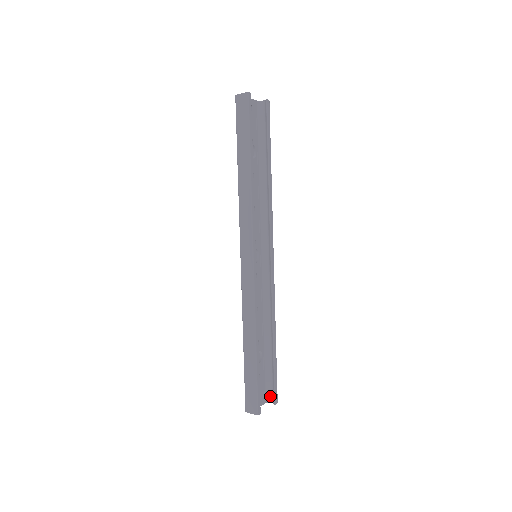
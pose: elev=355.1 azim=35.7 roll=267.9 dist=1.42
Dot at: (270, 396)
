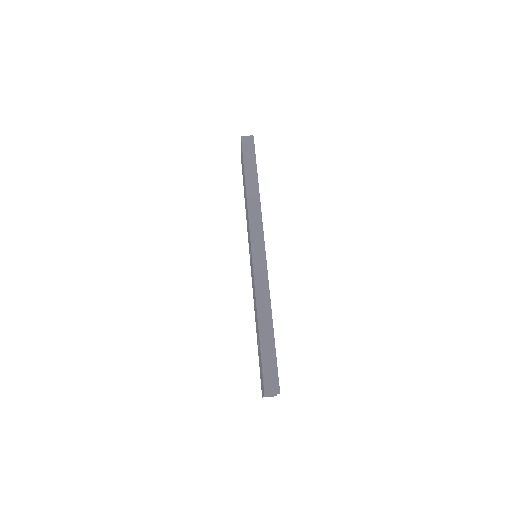
Dot at: occluded
